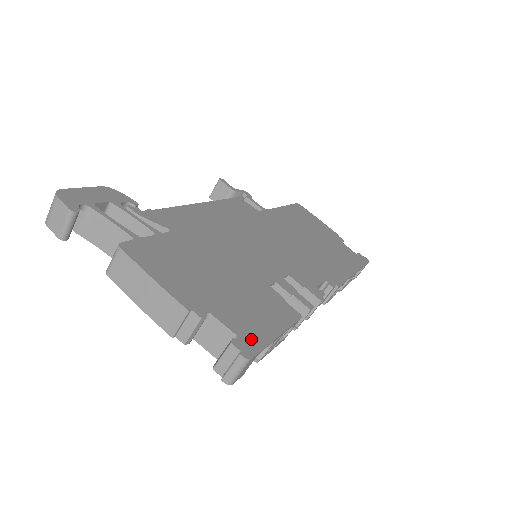
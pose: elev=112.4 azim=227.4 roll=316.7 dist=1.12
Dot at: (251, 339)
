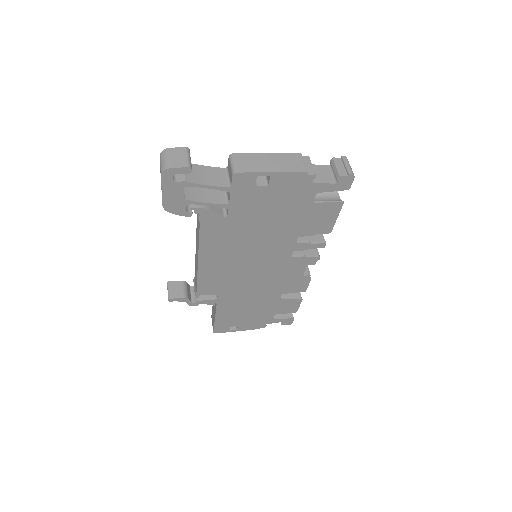
Dot at: occluded
